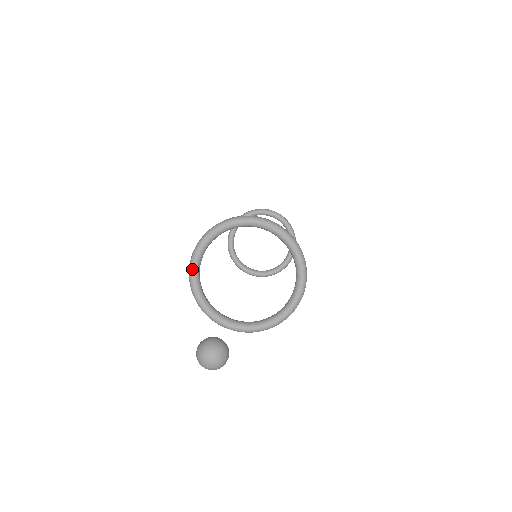
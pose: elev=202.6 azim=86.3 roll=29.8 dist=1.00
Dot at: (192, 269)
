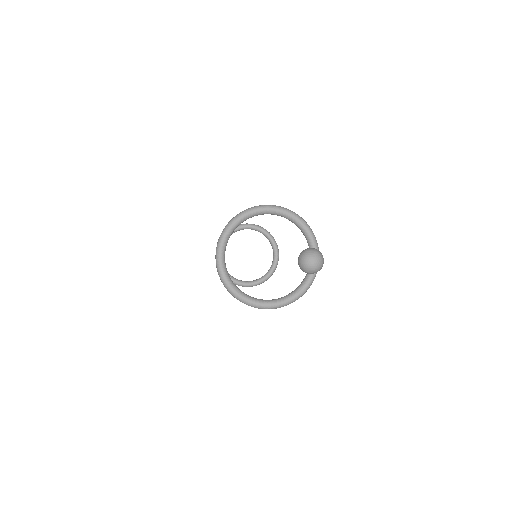
Dot at: (219, 250)
